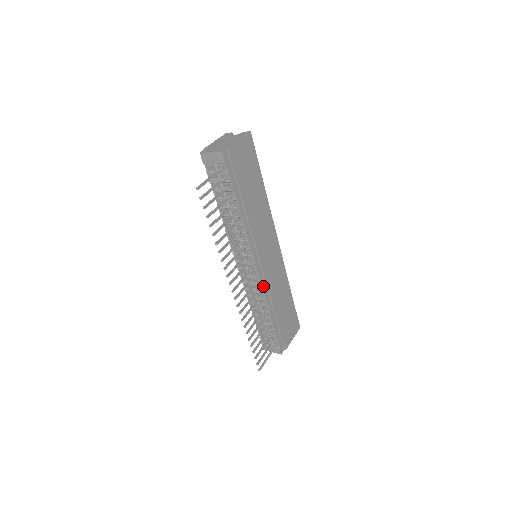
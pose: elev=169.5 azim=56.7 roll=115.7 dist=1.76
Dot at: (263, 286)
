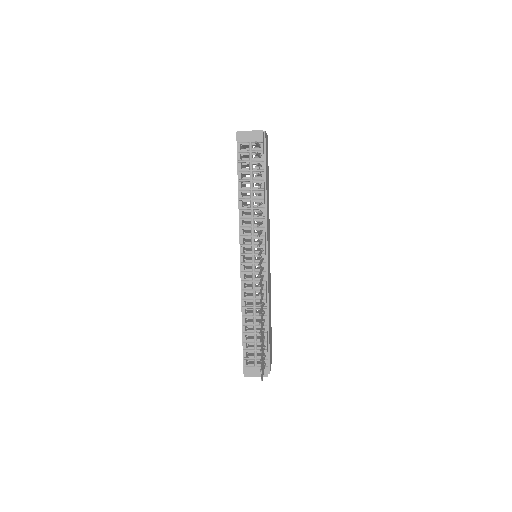
Dot at: (266, 284)
